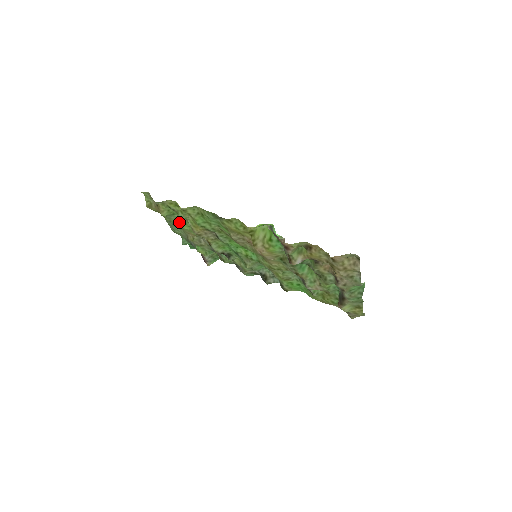
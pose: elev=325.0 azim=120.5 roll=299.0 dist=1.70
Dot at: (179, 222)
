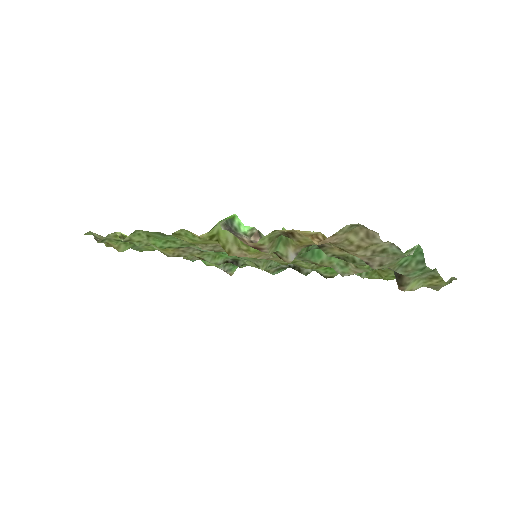
Dot at: (151, 248)
